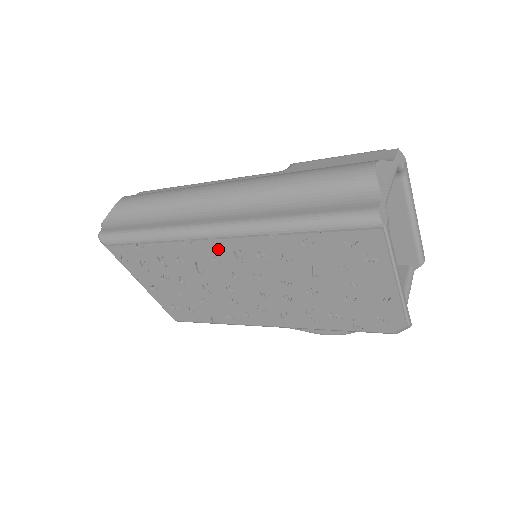
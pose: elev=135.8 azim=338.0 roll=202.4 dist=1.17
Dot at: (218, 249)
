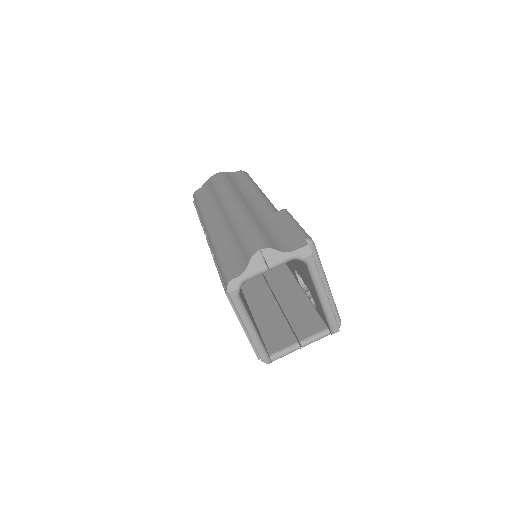
Dot at: occluded
